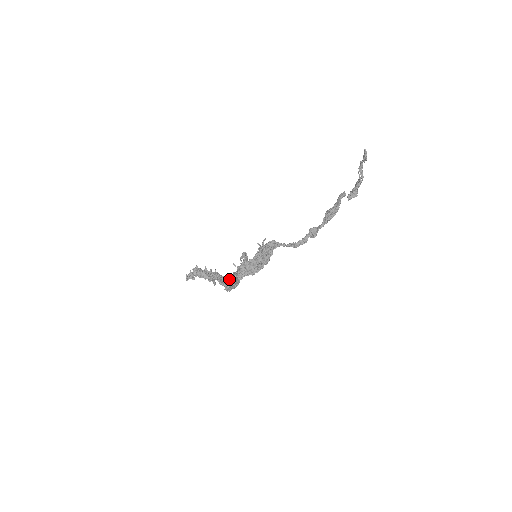
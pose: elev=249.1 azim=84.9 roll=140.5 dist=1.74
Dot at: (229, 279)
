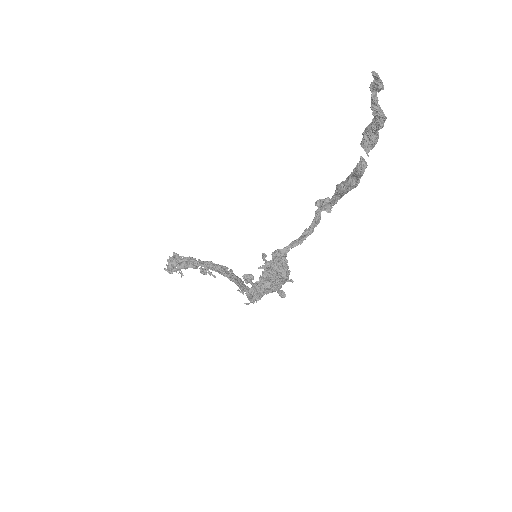
Dot at: (235, 282)
